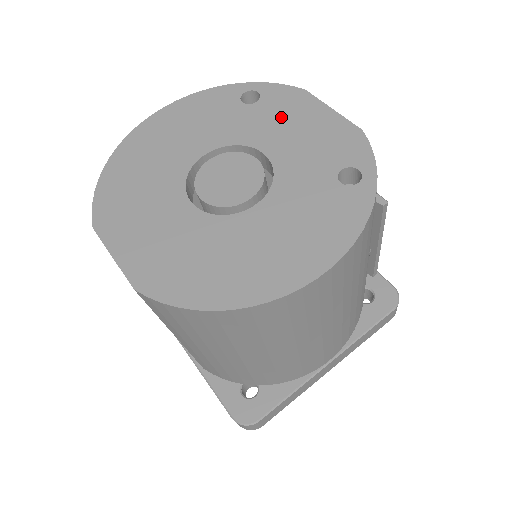
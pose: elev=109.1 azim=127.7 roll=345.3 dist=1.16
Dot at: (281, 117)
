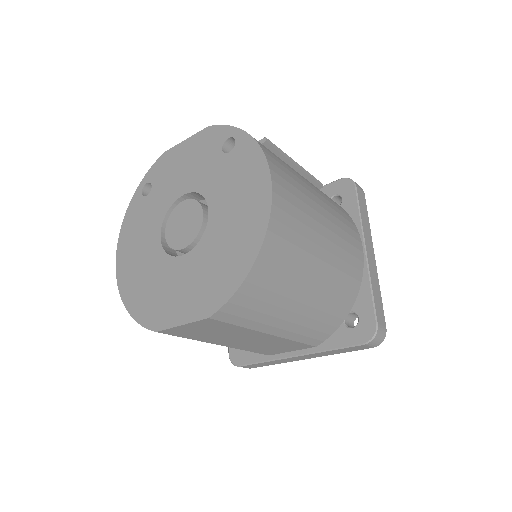
Dot at: (170, 174)
